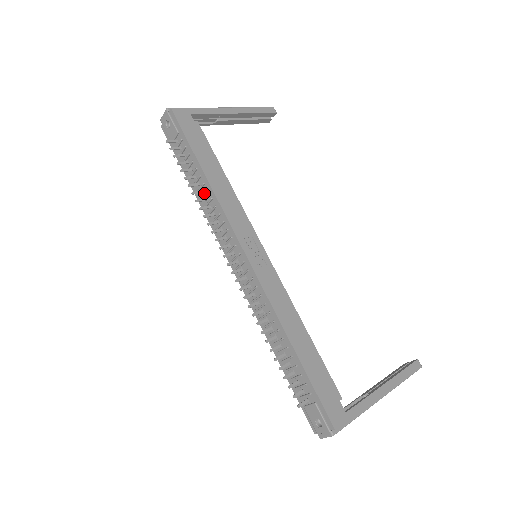
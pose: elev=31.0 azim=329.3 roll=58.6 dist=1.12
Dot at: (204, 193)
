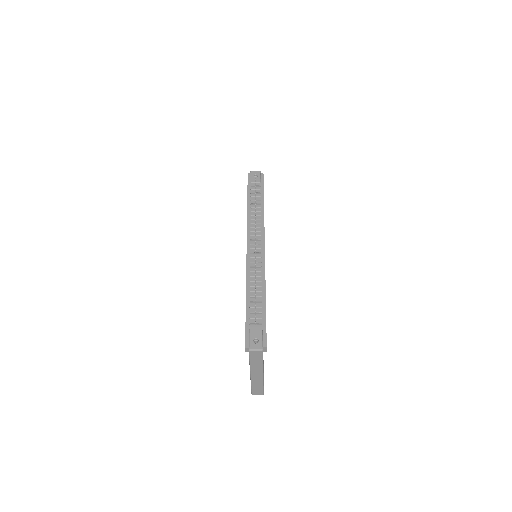
Dot at: (256, 211)
